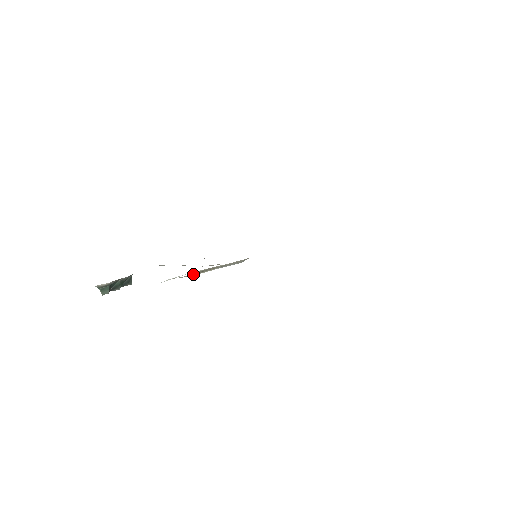
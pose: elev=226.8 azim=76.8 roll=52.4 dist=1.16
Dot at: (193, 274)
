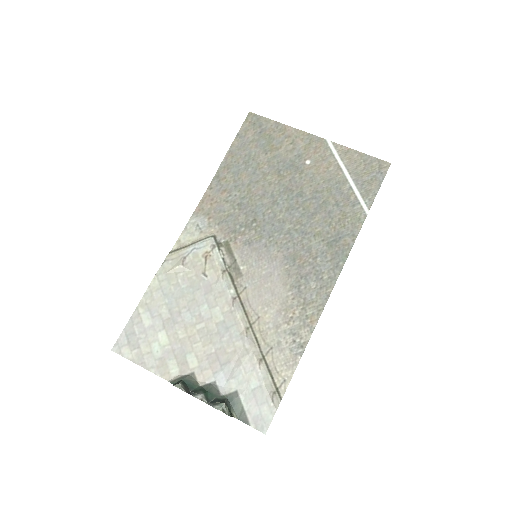
Dot at: (171, 253)
